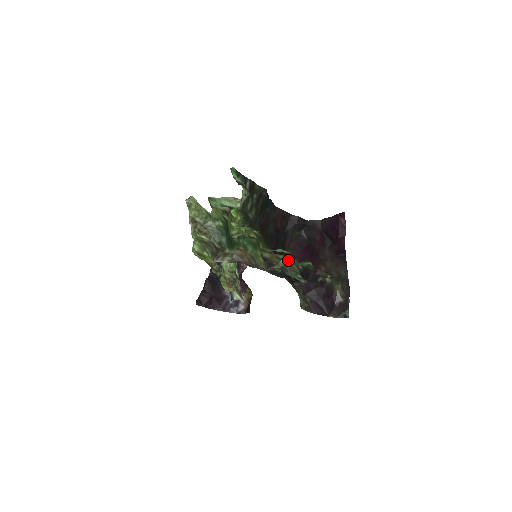
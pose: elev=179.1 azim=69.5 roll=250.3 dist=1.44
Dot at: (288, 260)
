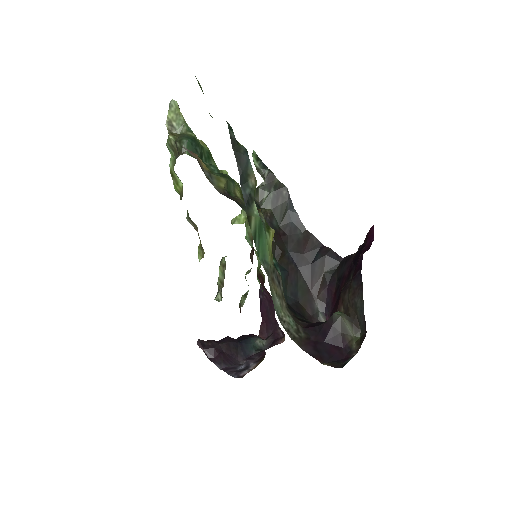
Dot at: occluded
